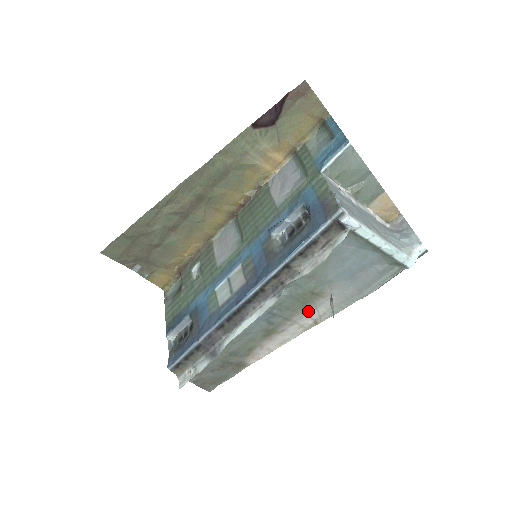
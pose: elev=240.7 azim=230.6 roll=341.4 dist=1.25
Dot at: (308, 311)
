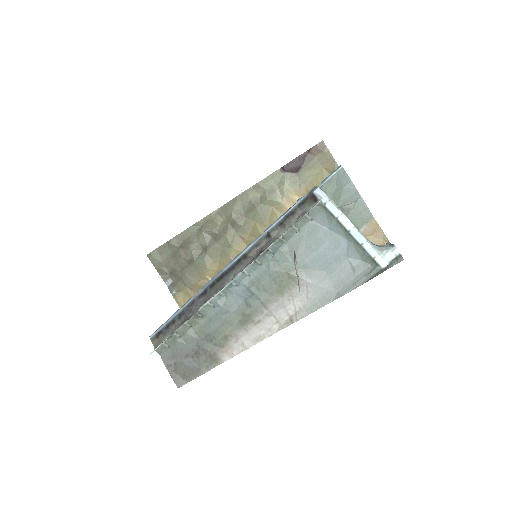
Dot at: (285, 301)
